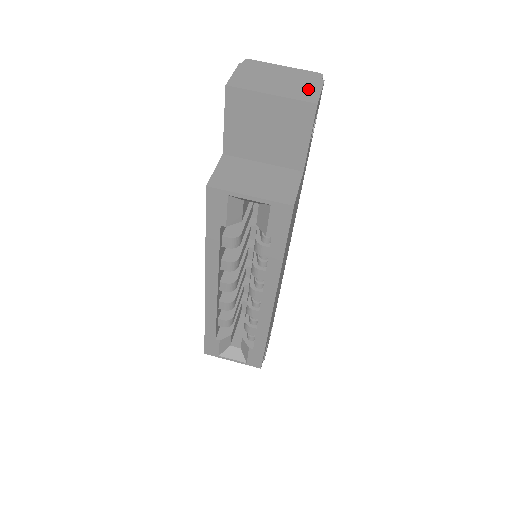
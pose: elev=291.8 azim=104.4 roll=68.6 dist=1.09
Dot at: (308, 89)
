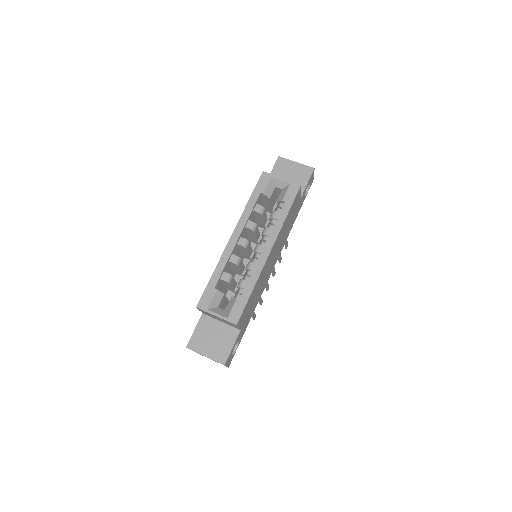
Dot at: occluded
